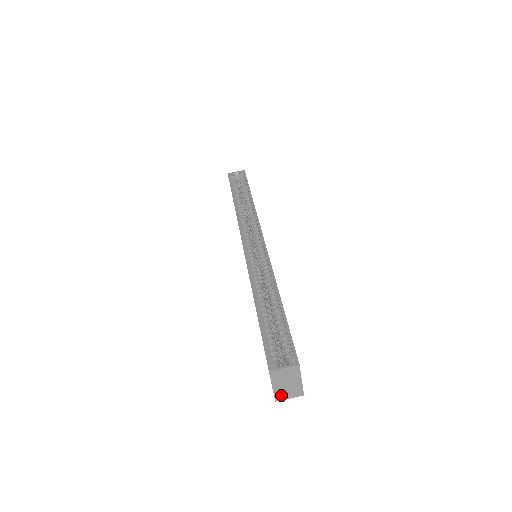
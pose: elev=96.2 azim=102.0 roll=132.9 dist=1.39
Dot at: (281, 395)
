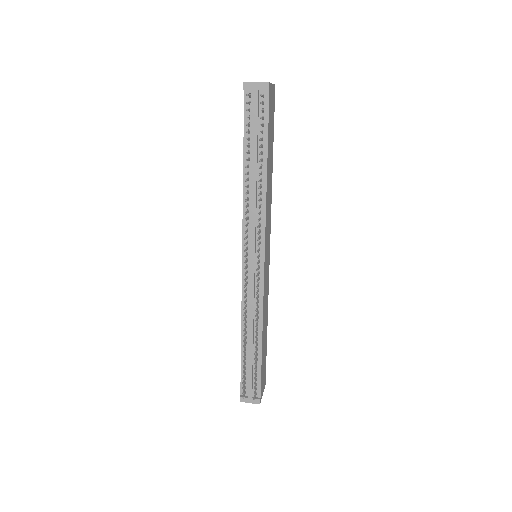
Dot at: (251, 83)
